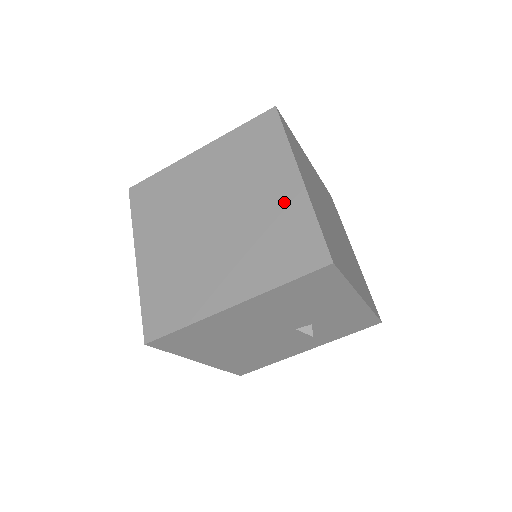
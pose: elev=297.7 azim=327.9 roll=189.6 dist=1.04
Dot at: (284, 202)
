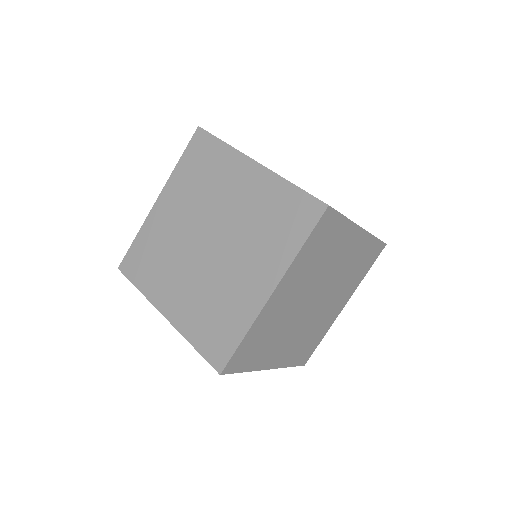
Dot at: (245, 296)
